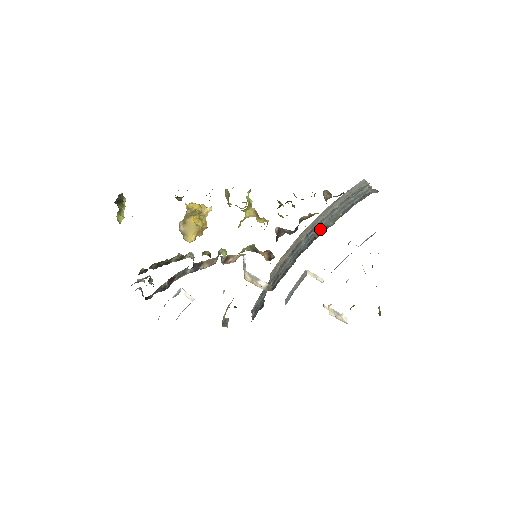
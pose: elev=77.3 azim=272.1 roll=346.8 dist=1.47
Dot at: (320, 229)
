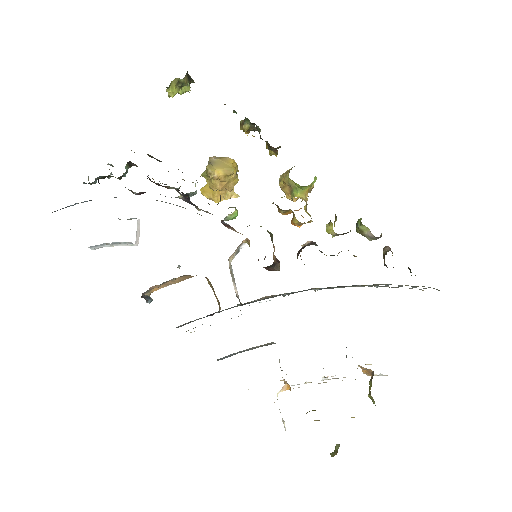
Dot at: occluded
